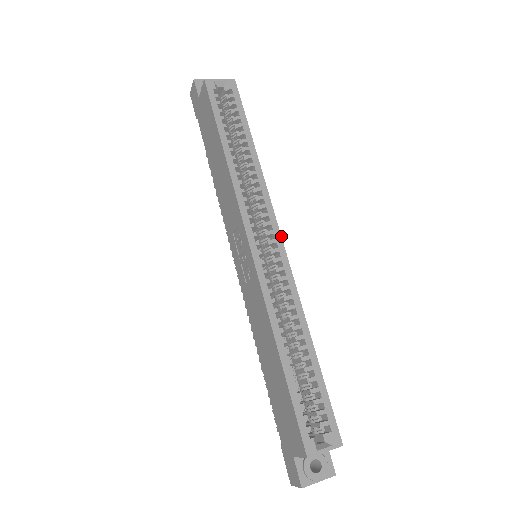
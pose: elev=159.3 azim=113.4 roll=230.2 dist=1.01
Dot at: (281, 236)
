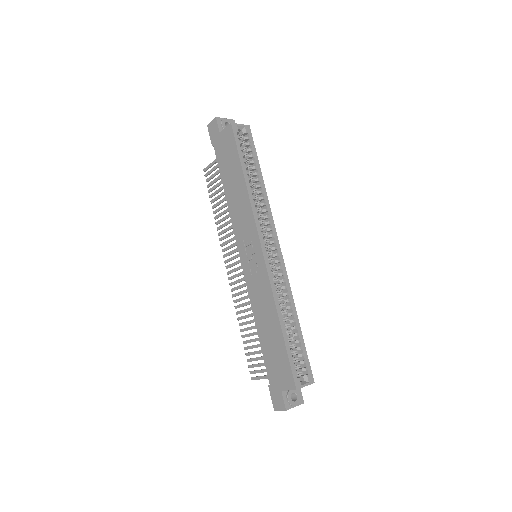
Dot at: occluded
